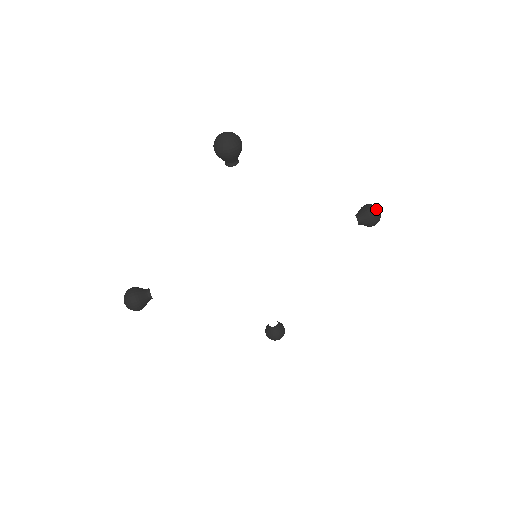
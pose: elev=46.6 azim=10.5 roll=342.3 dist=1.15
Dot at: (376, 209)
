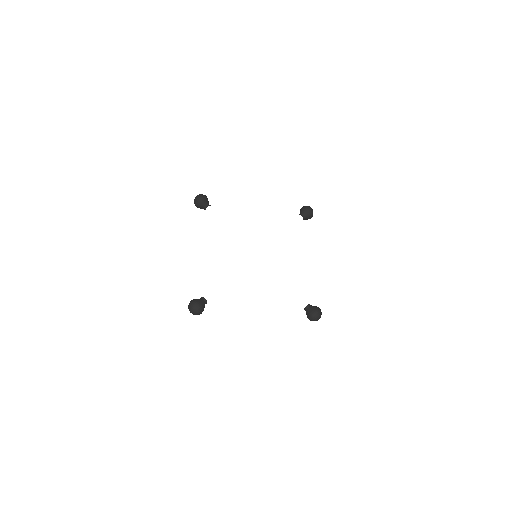
Dot at: (305, 206)
